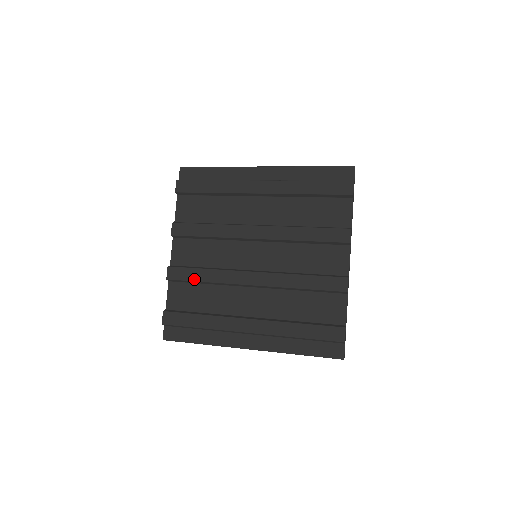
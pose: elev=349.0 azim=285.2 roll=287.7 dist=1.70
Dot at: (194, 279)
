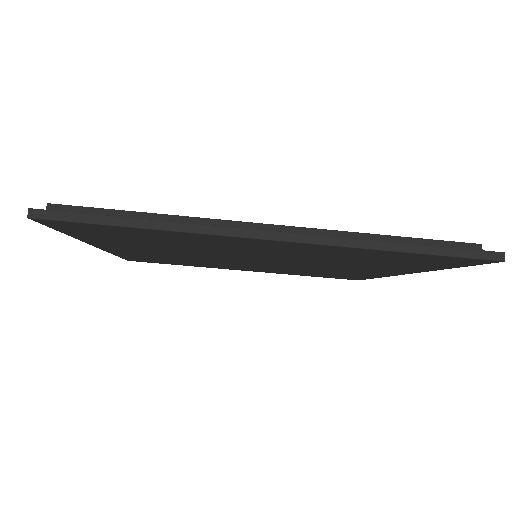
Dot at: occluded
